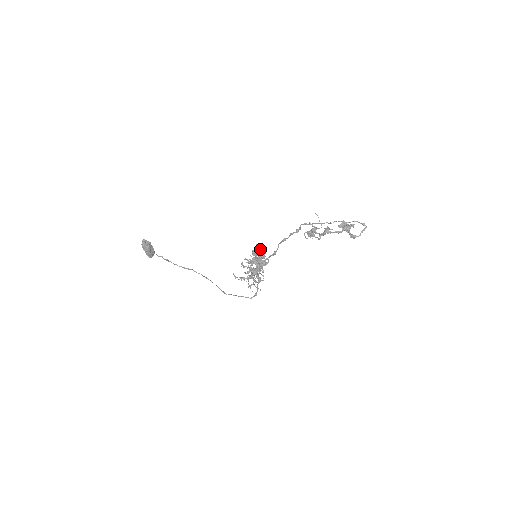
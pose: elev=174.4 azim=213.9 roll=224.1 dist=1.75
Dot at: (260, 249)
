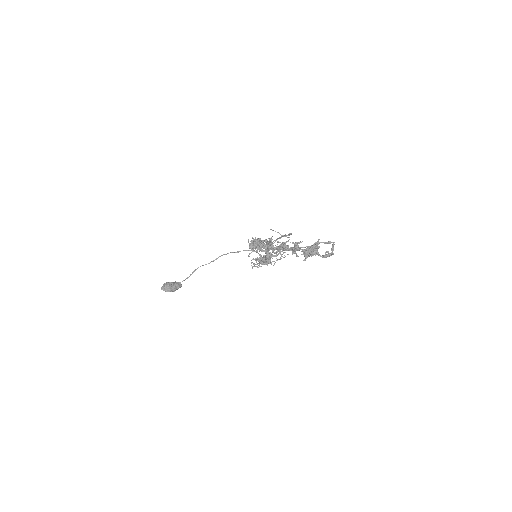
Dot at: (255, 241)
